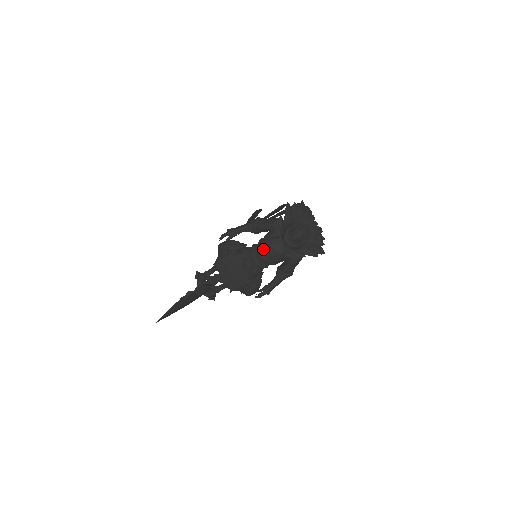
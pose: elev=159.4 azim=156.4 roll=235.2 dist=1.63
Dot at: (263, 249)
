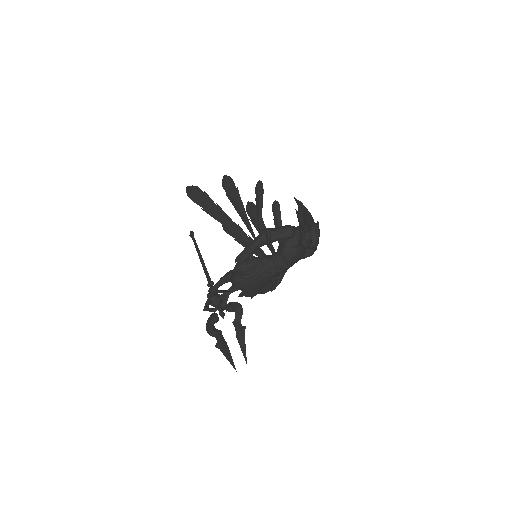
Dot at: (288, 260)
